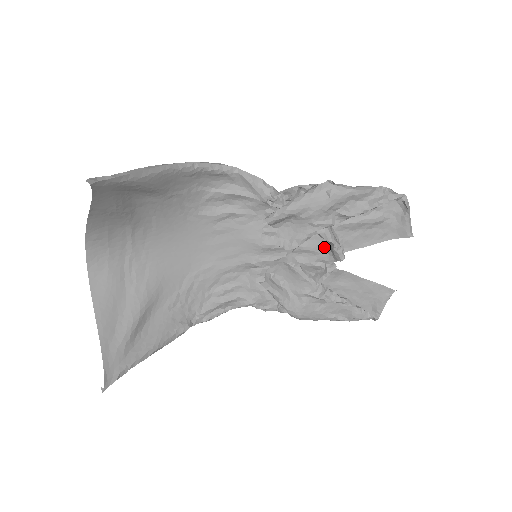
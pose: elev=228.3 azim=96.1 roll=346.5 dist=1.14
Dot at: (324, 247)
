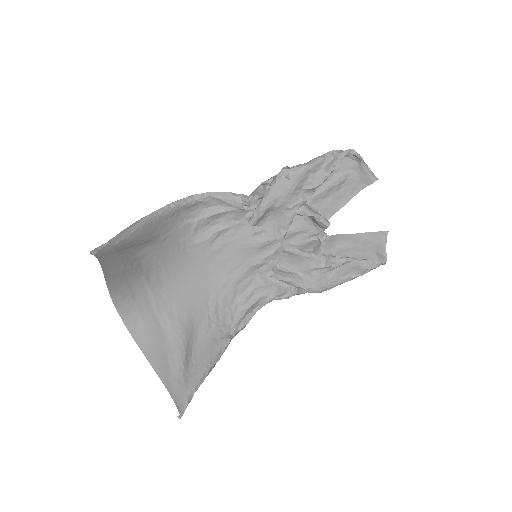
Dot at: (309, 223)
